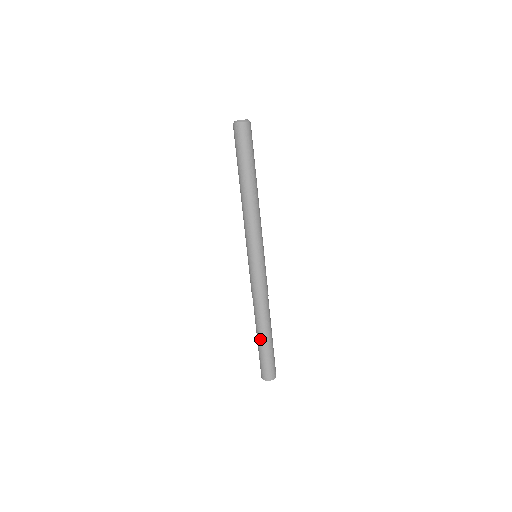
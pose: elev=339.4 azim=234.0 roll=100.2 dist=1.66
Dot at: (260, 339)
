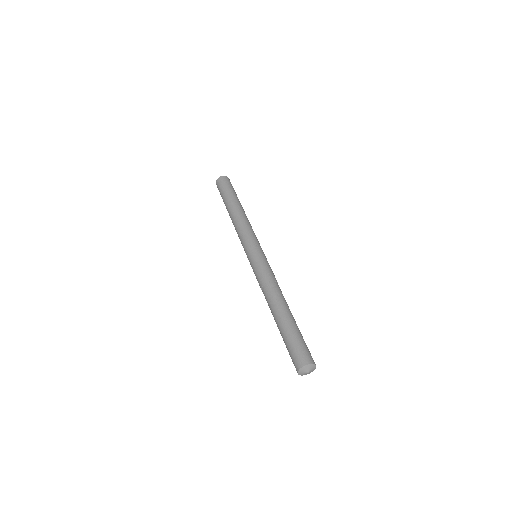
Dot at: (279, 323)
